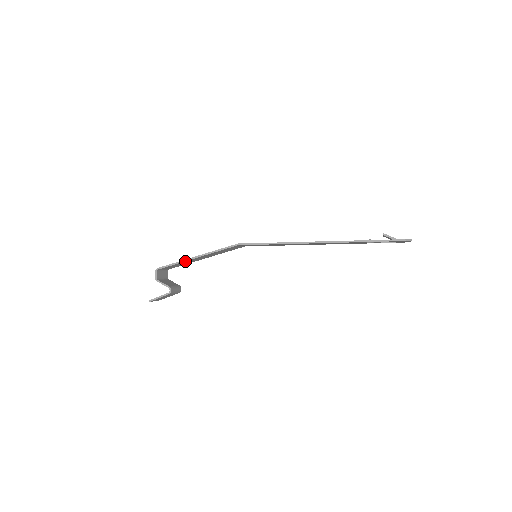
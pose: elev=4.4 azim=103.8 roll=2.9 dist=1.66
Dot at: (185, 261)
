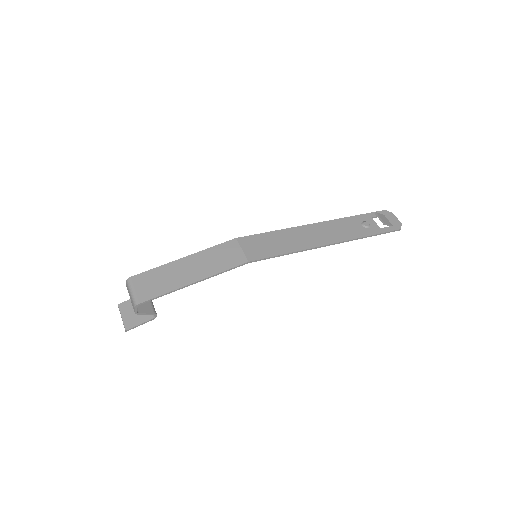
Dot at: (177, 288)
